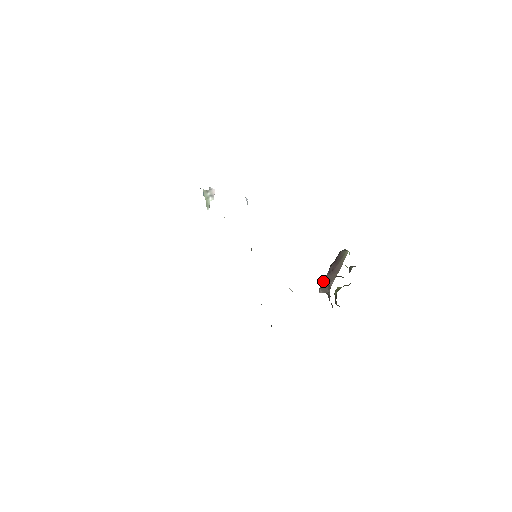
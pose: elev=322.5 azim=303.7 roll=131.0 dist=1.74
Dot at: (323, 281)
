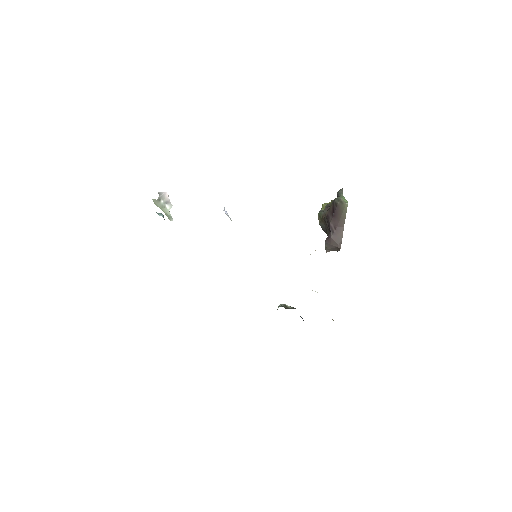
Dot at: (329, 243)
